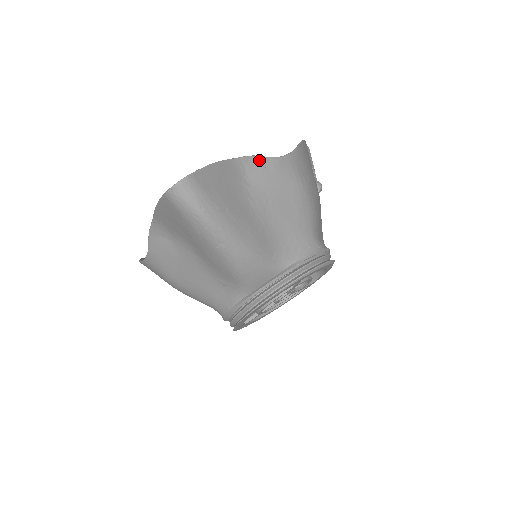
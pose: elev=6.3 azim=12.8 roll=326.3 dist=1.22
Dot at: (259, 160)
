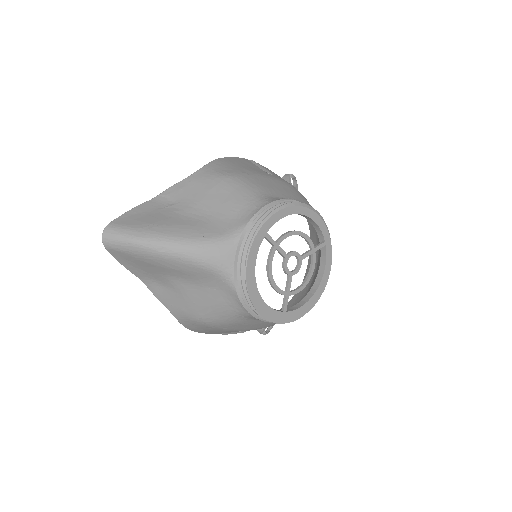
Dot at: (175, 187)
